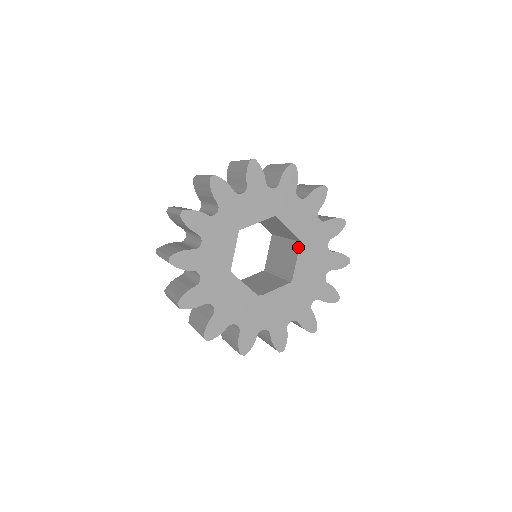
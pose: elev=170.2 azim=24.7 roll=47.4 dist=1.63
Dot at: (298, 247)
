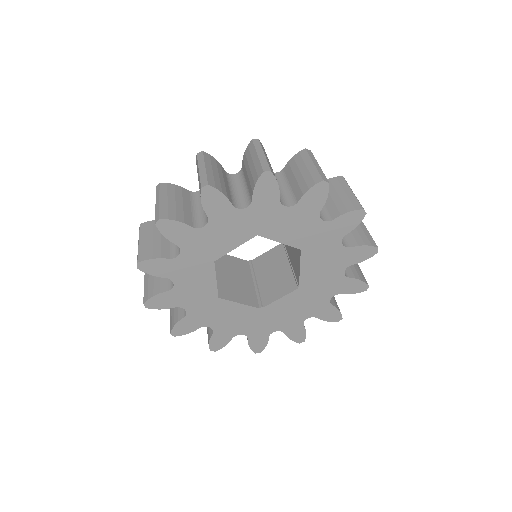
Dot at: (299, 254)
